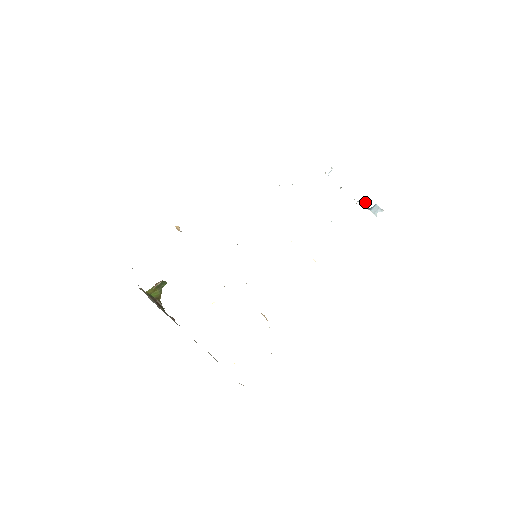
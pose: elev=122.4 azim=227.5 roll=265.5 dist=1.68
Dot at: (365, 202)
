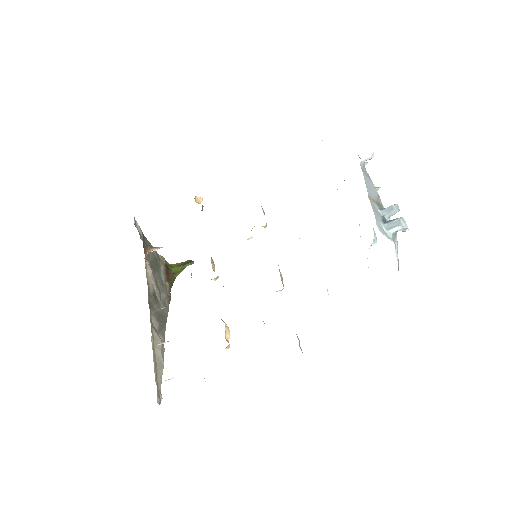
Dot at: (394, 213)
